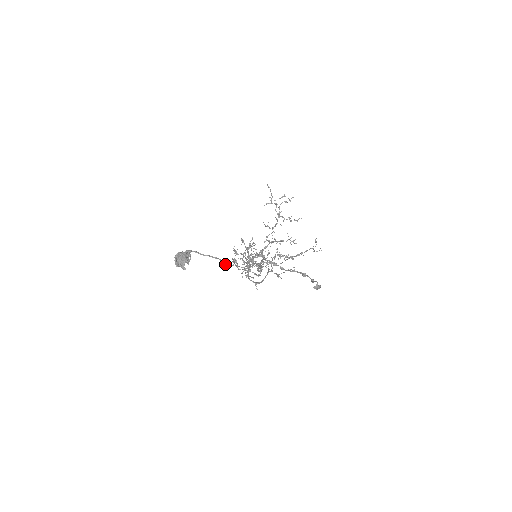
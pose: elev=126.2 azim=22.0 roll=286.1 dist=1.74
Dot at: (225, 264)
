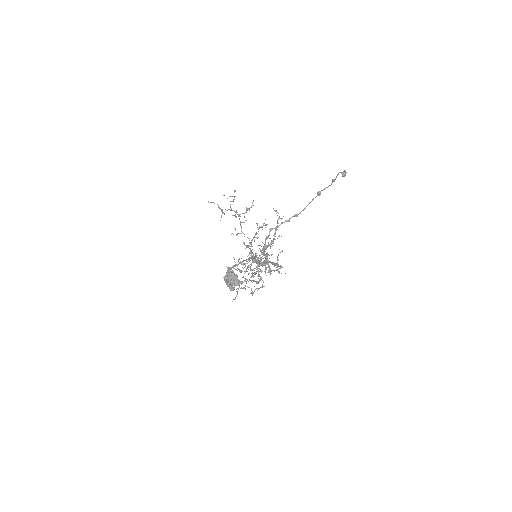
Dot at: (256, 262)
